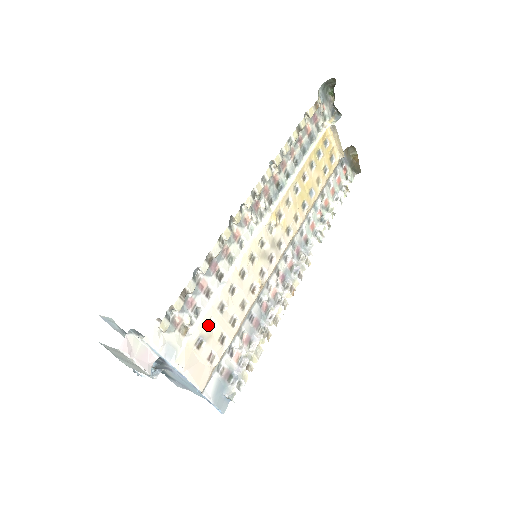
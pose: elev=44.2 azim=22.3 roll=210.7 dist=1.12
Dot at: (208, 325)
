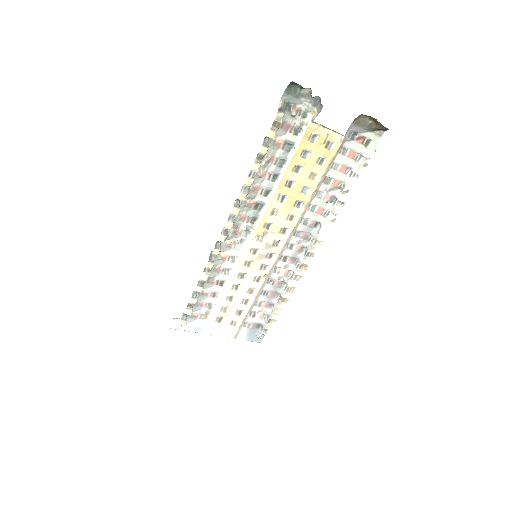
Dot at: (222, 310)
